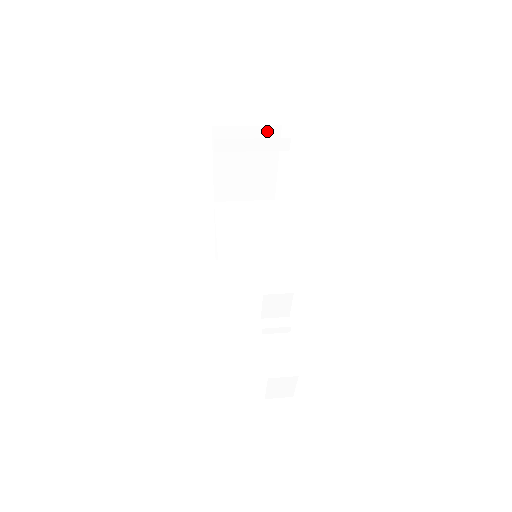
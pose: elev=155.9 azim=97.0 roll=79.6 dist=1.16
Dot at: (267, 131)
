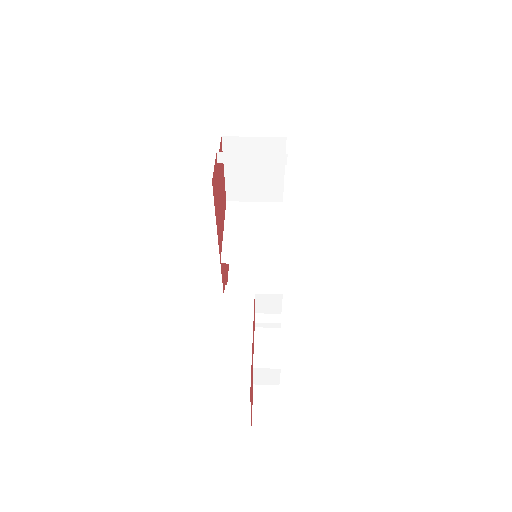
Dot at: (273, 142)
